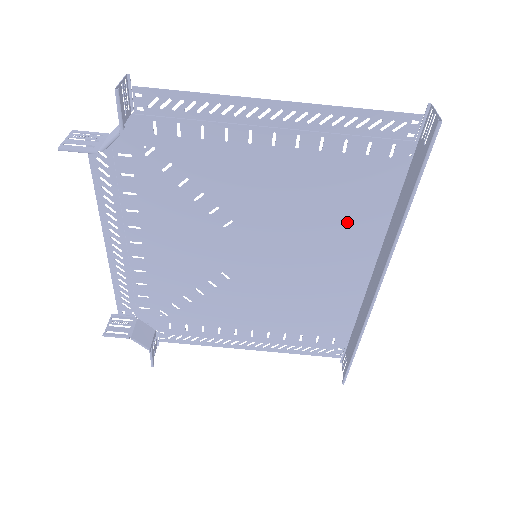
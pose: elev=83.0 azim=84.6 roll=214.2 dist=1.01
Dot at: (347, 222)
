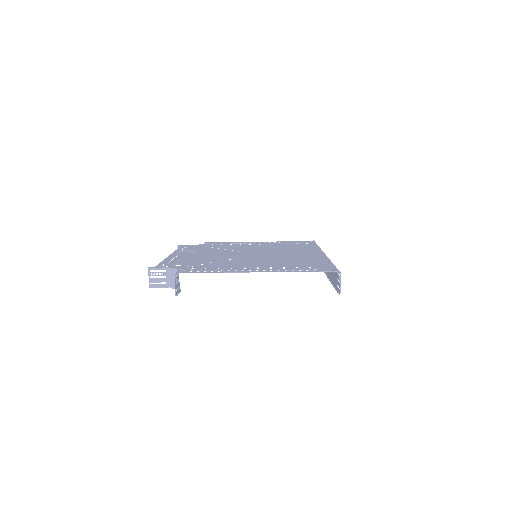
Dot at: (304, 259)
